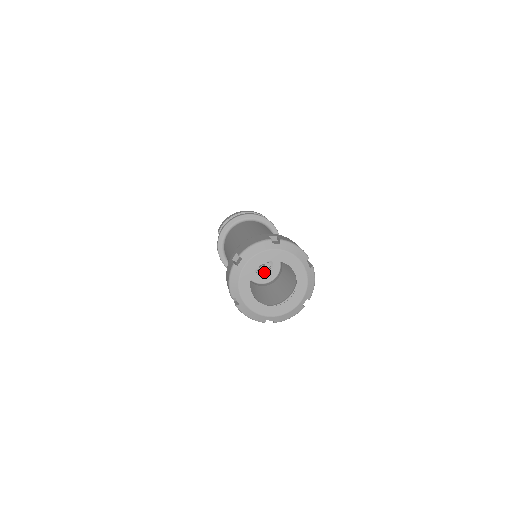
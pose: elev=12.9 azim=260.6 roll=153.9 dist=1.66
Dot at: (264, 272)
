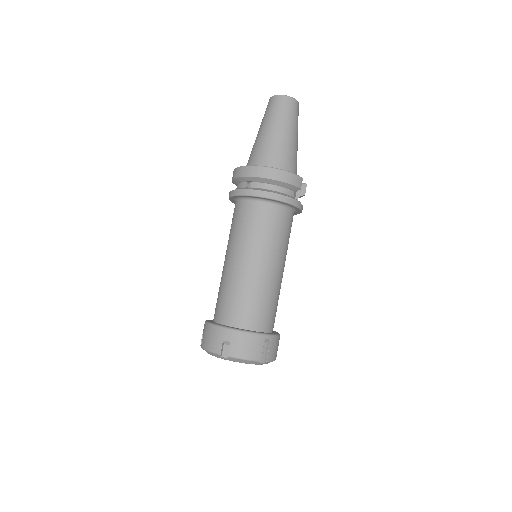
Dot at: occluded
